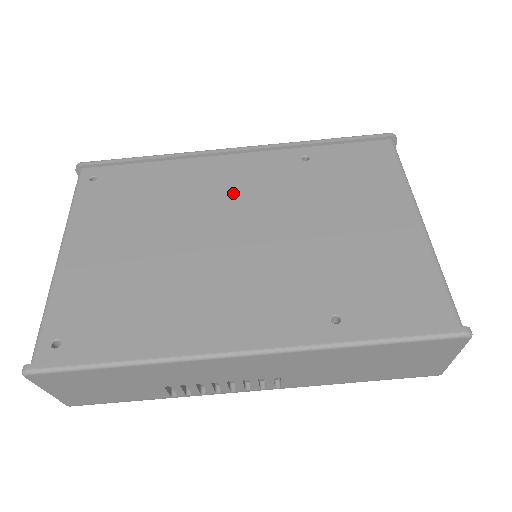
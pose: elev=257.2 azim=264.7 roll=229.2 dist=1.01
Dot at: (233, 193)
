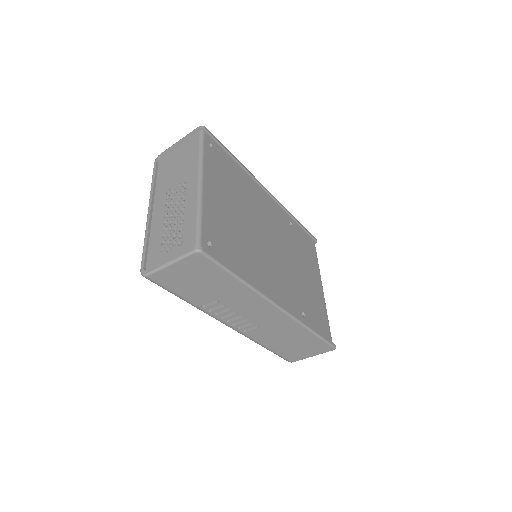
Dot at: (269, 218)
